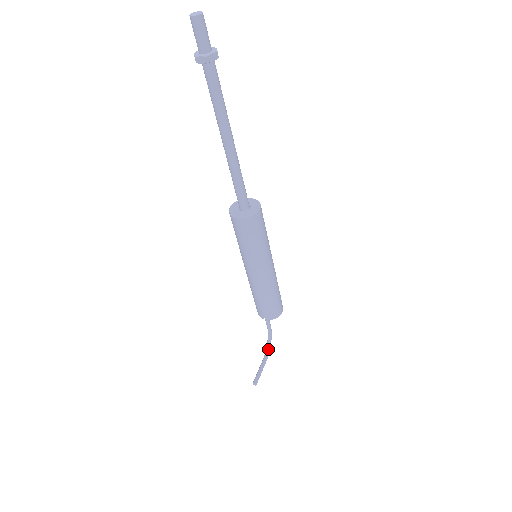
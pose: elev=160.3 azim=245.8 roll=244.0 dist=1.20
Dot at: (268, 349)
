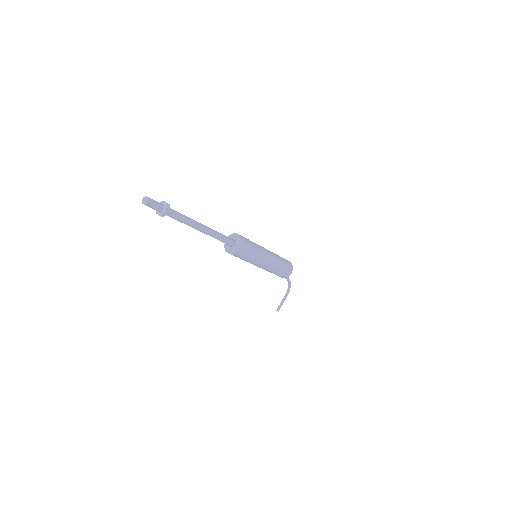
Dot at: (289, 289)
